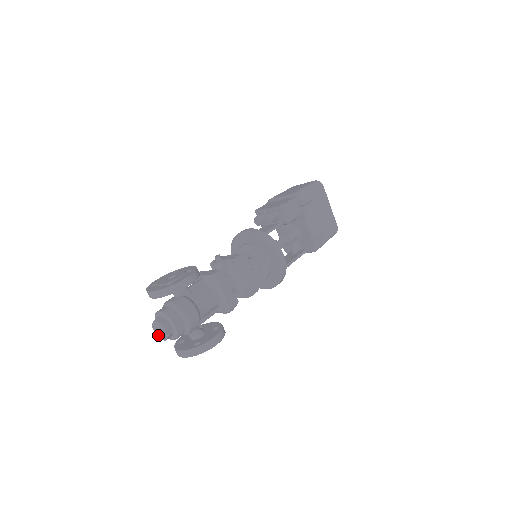
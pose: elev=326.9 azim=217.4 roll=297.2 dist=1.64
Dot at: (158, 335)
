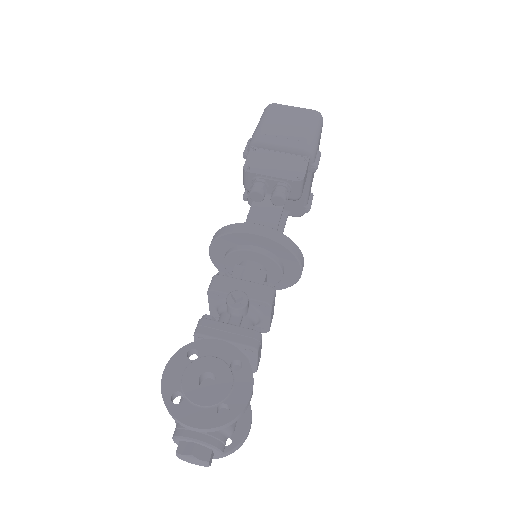
Dot at: (184, 460)
